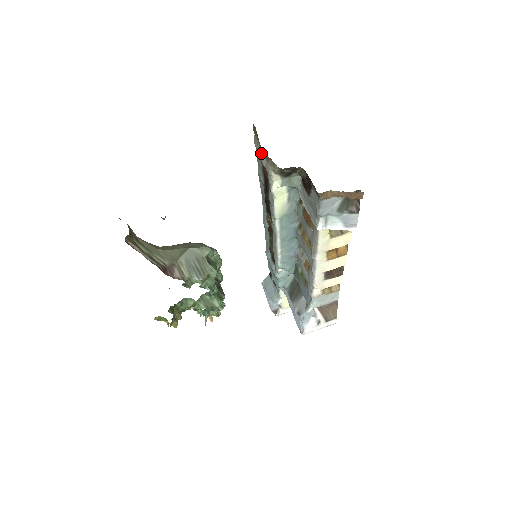
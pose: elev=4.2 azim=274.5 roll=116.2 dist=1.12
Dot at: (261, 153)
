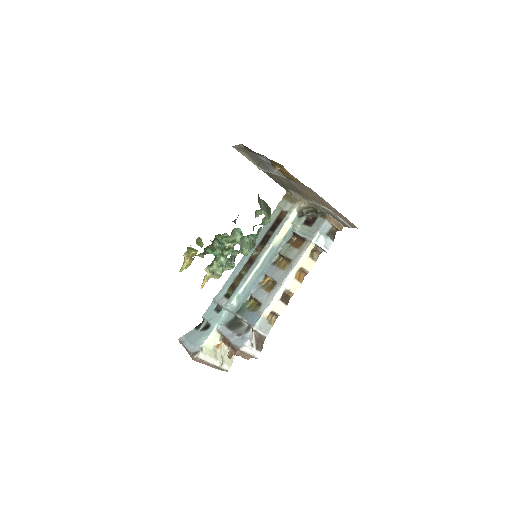
Dot at: (286, 205)
